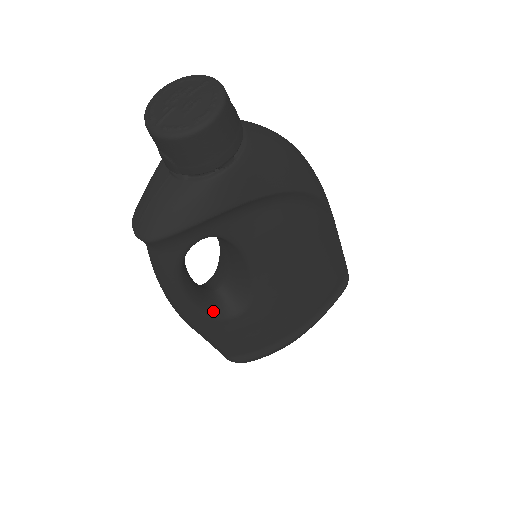
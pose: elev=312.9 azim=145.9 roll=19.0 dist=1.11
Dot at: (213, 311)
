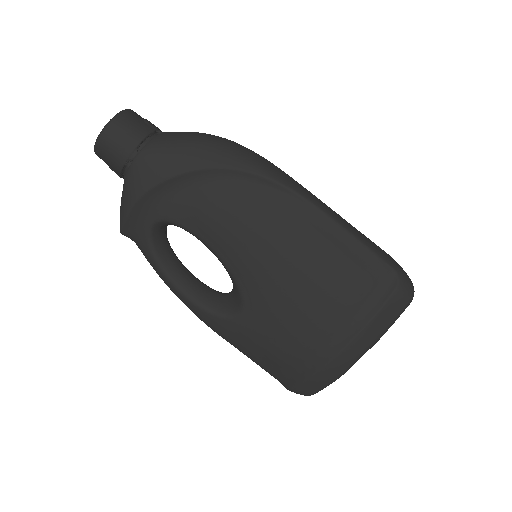
Dot at: (216, 308)
